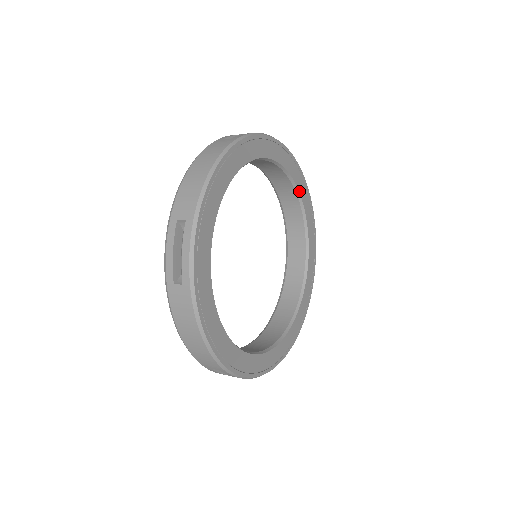
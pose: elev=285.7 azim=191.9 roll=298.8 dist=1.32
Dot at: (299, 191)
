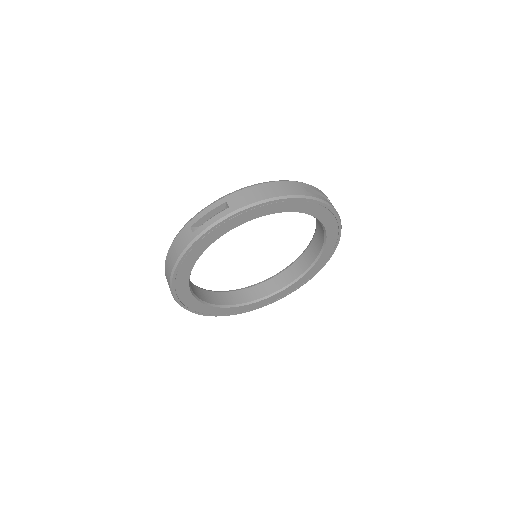
Dot at: (323, 251)
